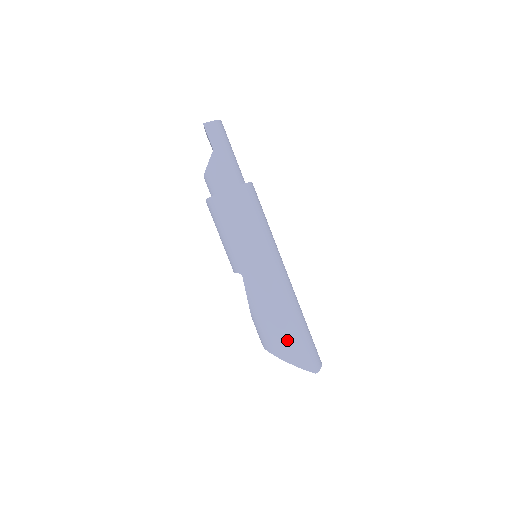
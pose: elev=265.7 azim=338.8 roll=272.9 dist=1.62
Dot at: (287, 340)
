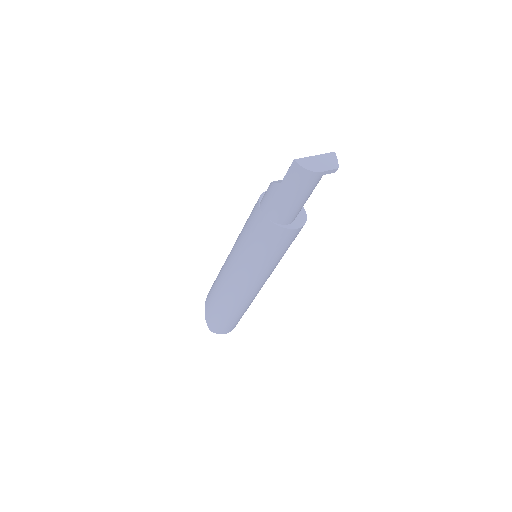
Dot at: (212, 305)
